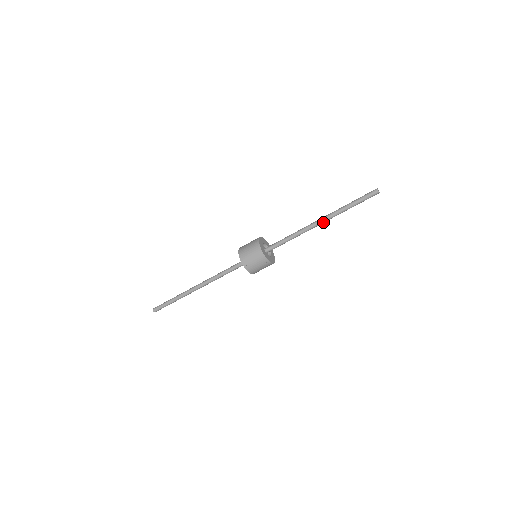
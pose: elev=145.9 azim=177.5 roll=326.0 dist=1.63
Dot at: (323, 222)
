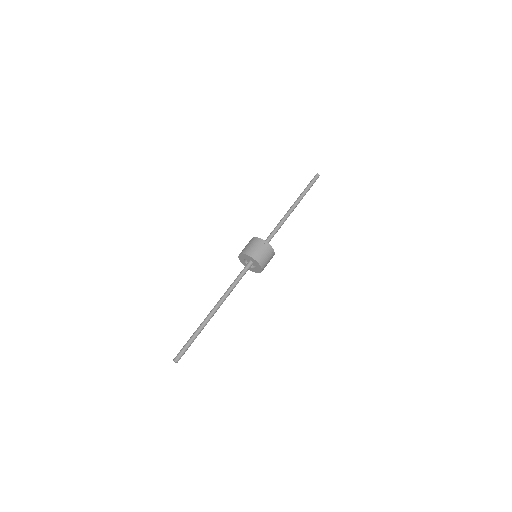
Dot at: (294, 208)
